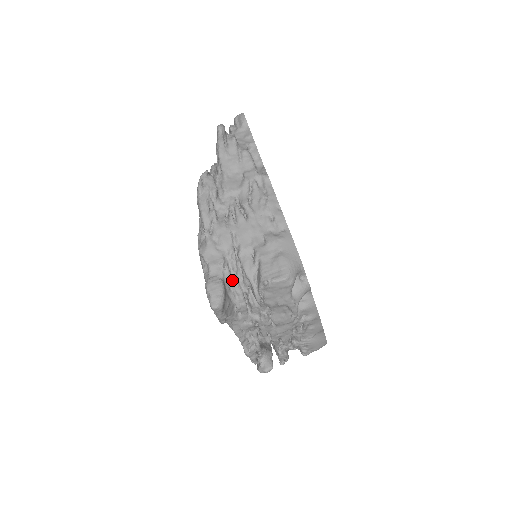
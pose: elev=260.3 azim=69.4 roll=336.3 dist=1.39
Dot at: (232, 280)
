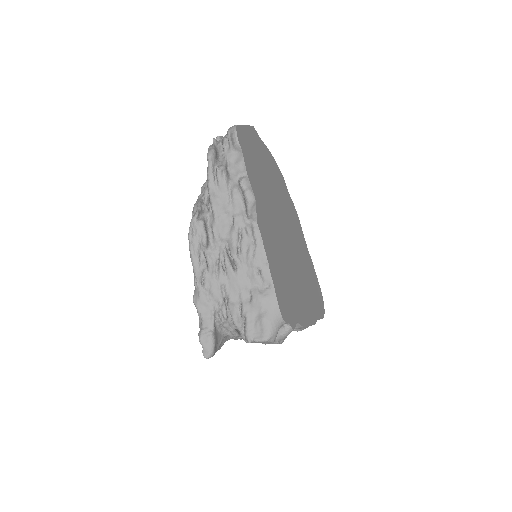
Dot at: (223, 324)
